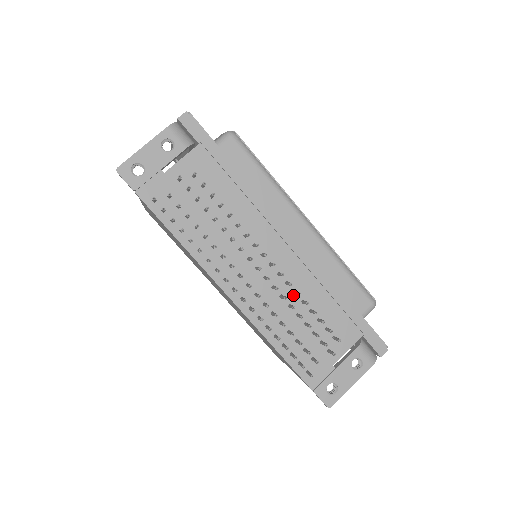
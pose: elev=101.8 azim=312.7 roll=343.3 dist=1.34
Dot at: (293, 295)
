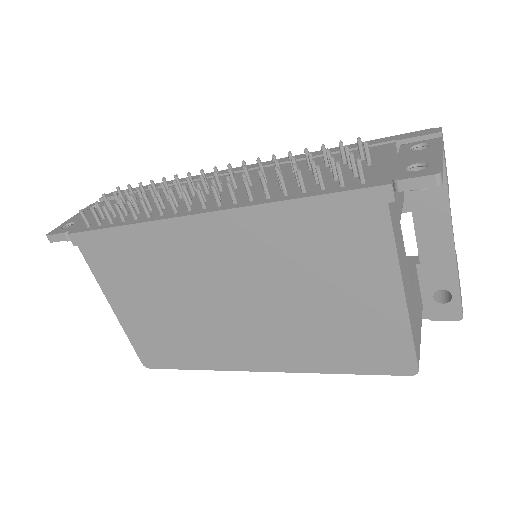
Dot at: occluded
